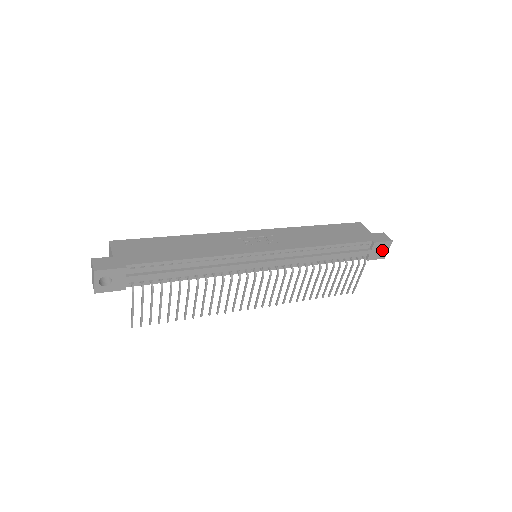
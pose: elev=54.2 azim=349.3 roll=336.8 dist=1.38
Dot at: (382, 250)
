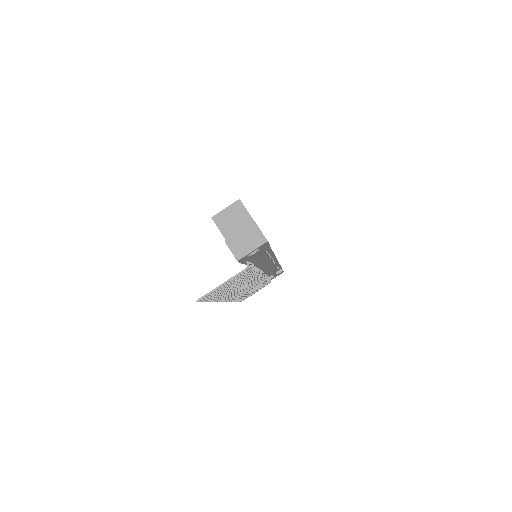
Dot at: occluded
